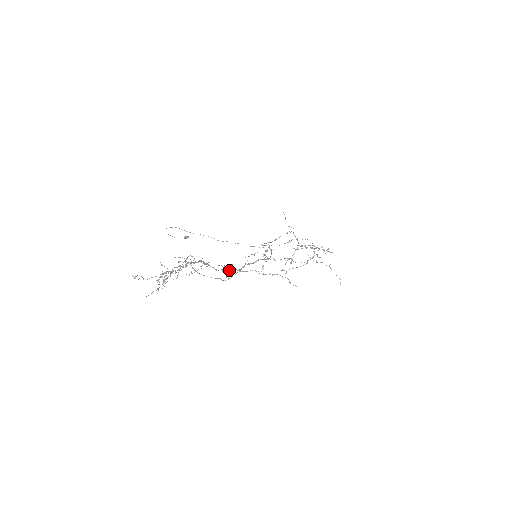
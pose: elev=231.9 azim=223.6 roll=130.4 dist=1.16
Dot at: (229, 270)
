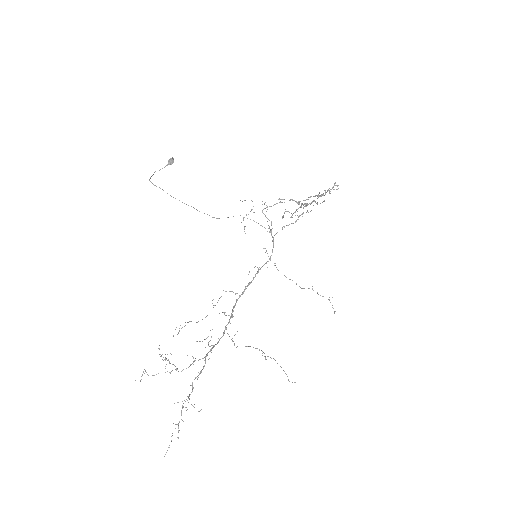
Dot at: occluded
